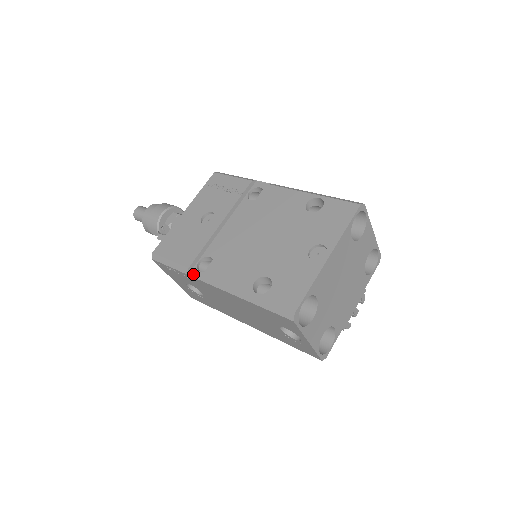
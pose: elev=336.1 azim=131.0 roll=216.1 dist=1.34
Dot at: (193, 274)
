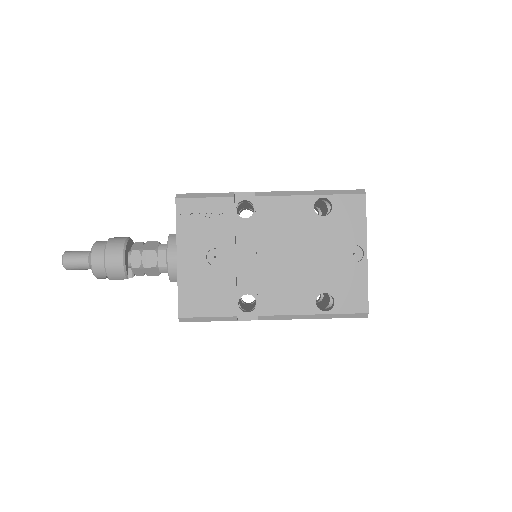
Dot at: (243, 318)
